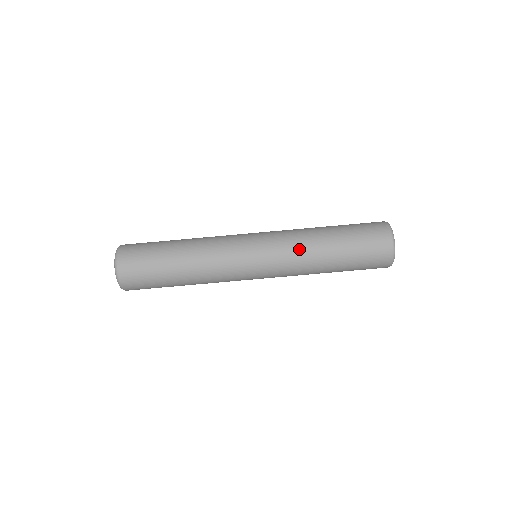
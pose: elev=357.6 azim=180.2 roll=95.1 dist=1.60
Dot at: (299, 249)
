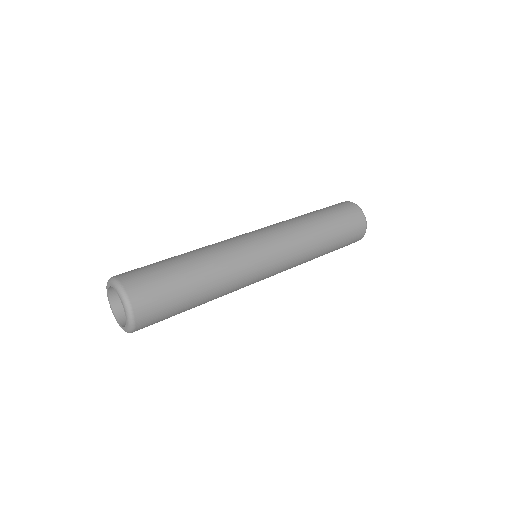
Dot at: (305, 249)
